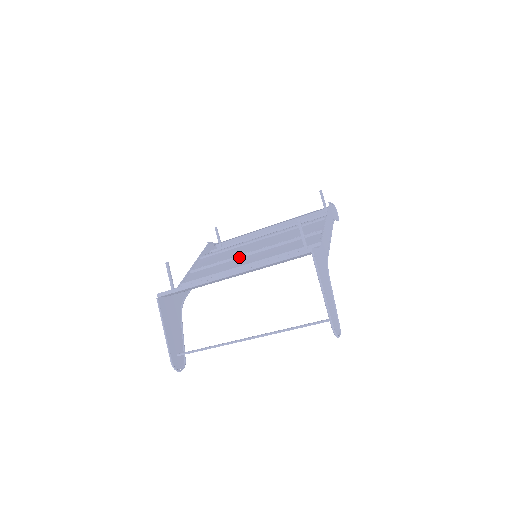
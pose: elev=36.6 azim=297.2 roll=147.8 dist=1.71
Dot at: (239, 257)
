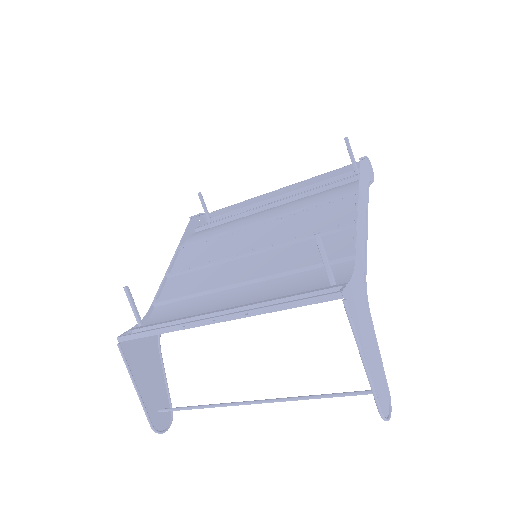
Dot at: (232, 259)
